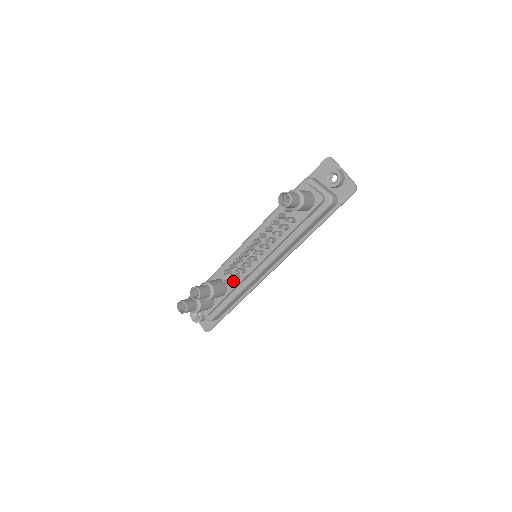
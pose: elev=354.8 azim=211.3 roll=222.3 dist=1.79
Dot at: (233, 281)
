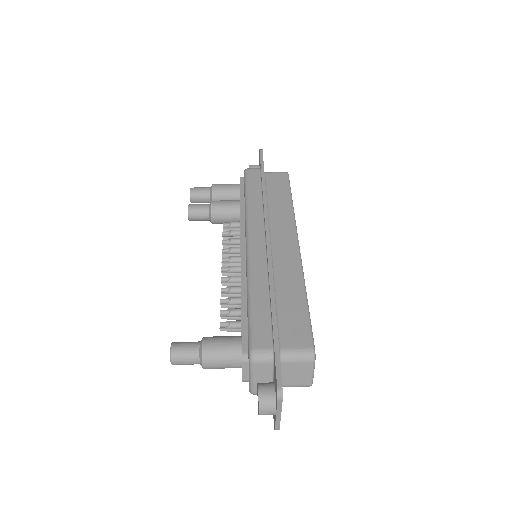
Dot at: occluded
